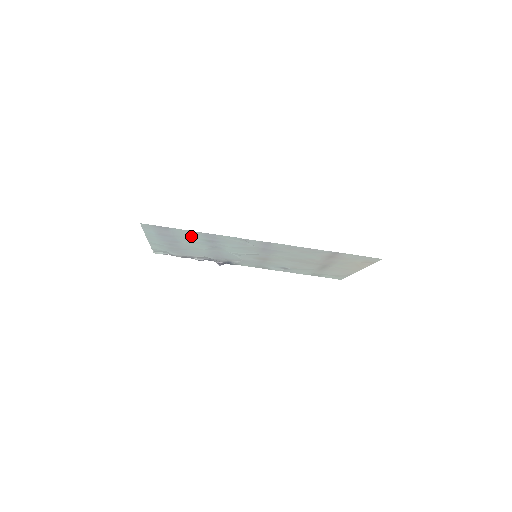
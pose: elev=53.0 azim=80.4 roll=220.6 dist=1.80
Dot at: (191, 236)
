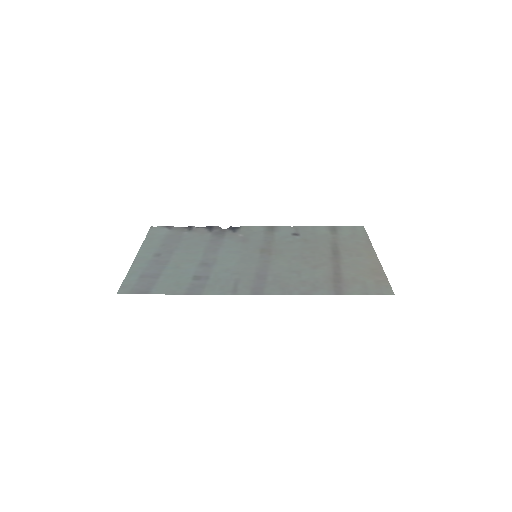
Dot at: (176, 281)
